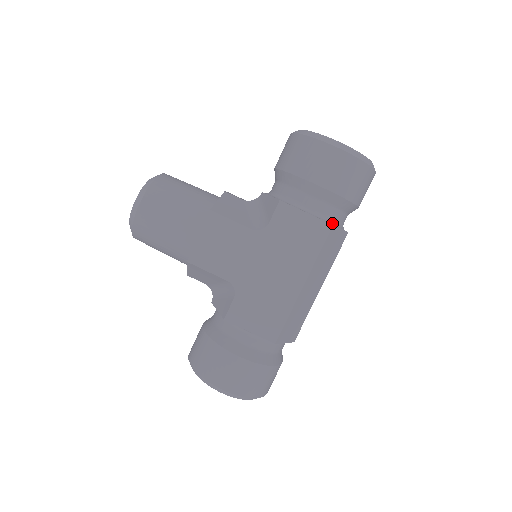
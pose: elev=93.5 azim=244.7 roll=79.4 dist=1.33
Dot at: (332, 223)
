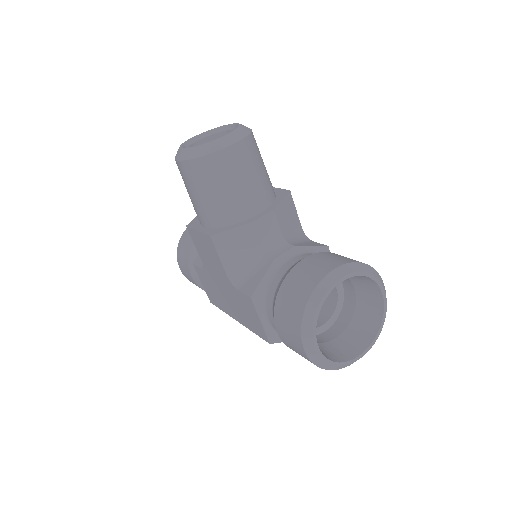
Dot at: occluded
